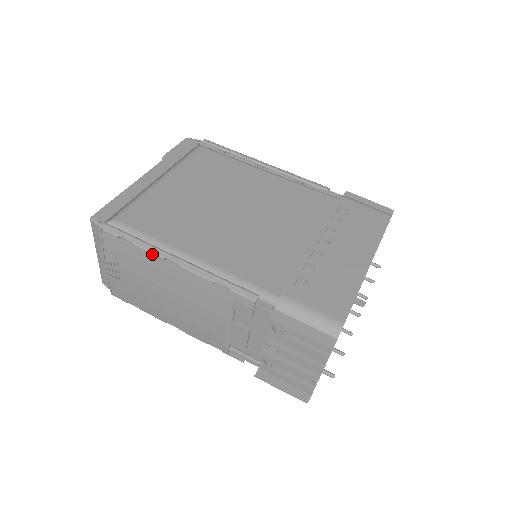
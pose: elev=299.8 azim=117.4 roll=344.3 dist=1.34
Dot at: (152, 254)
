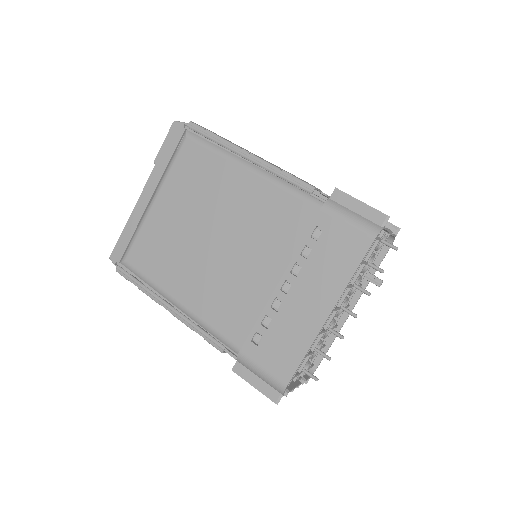
Dot at: (151, 298)
